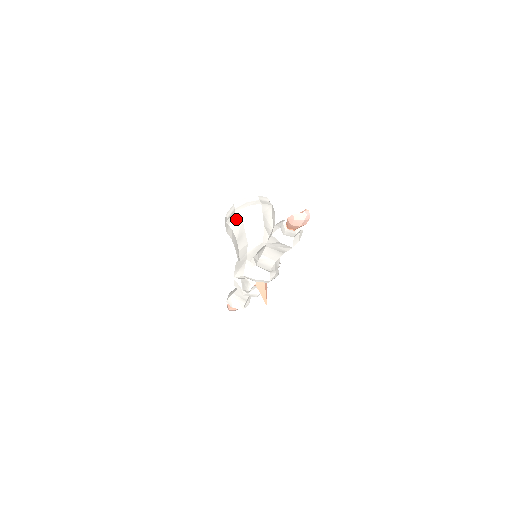
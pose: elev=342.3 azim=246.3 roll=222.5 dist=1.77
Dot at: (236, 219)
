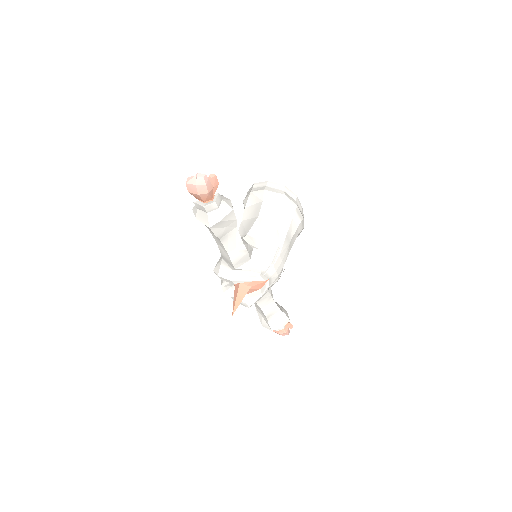
Dot at: occluded
